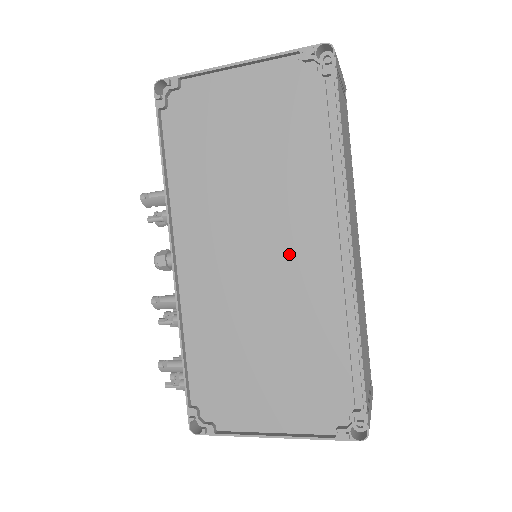
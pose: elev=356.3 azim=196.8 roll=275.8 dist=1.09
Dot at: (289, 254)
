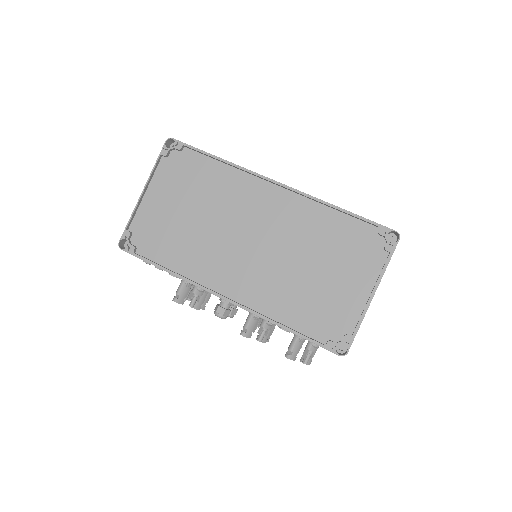
Dot at: (263, 220)
